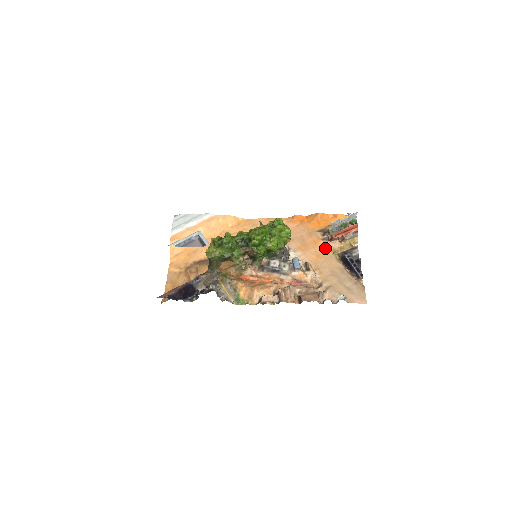
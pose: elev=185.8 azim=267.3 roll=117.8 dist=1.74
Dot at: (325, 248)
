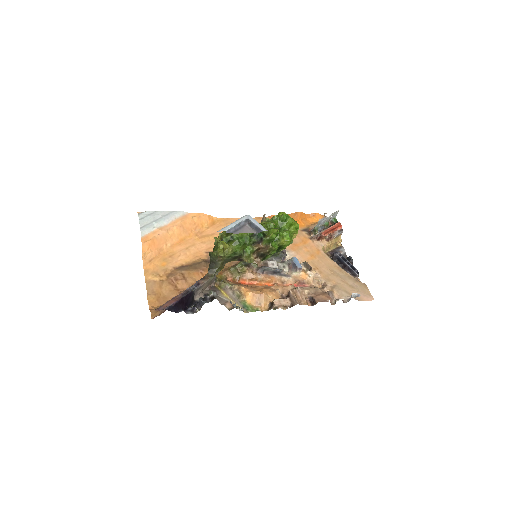
Dot at: (316, 247)
